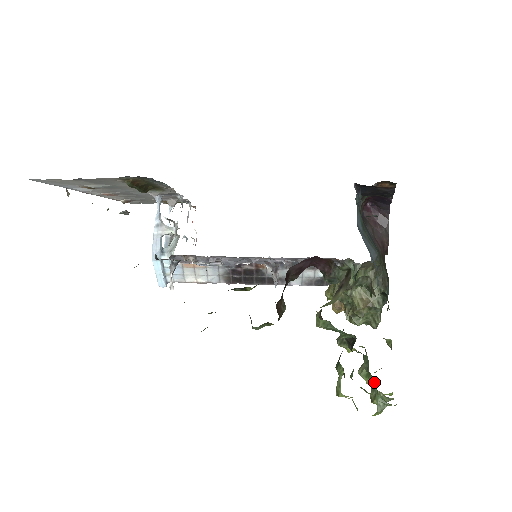
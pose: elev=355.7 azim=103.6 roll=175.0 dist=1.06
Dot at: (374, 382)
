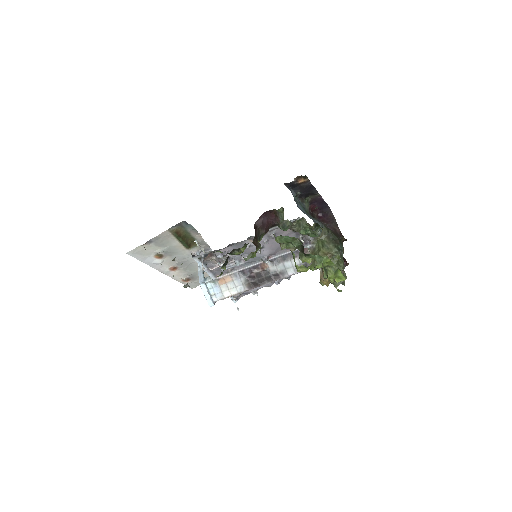
Dot at: occluded
